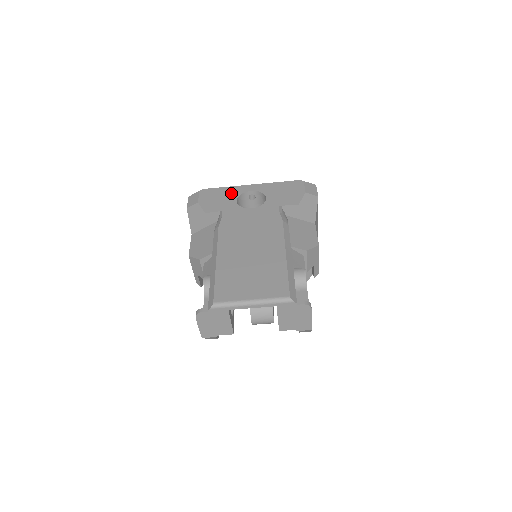
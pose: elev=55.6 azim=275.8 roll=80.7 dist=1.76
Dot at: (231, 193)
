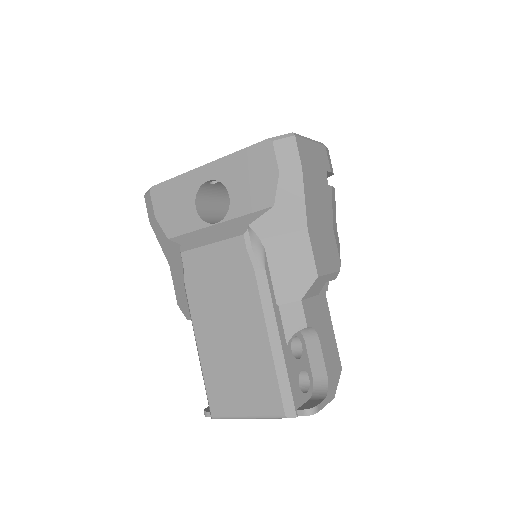
Dot at: (185, 191)
